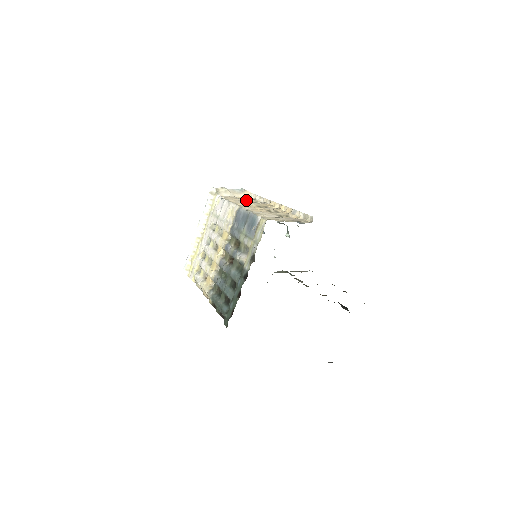
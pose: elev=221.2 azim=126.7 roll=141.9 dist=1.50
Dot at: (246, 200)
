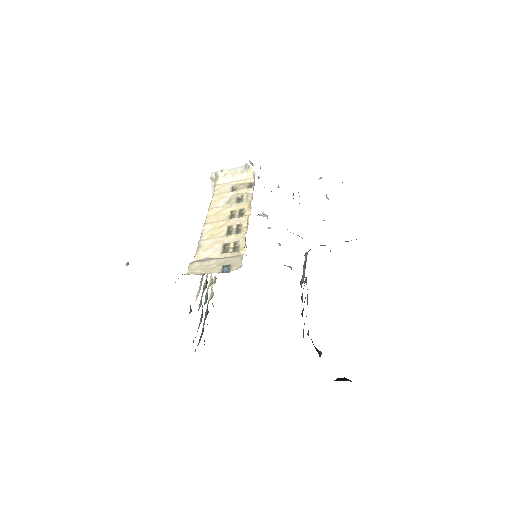
Dot at: (235, 192)
